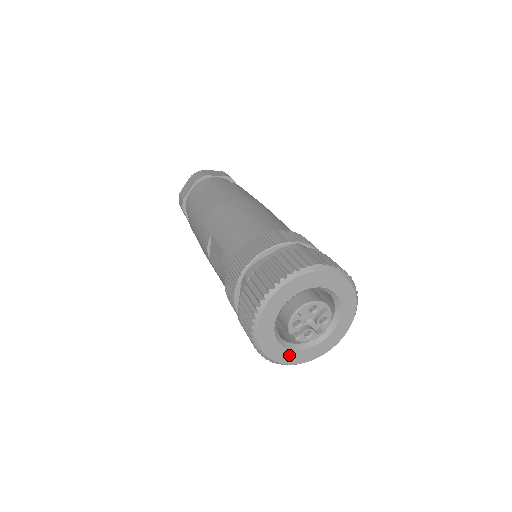
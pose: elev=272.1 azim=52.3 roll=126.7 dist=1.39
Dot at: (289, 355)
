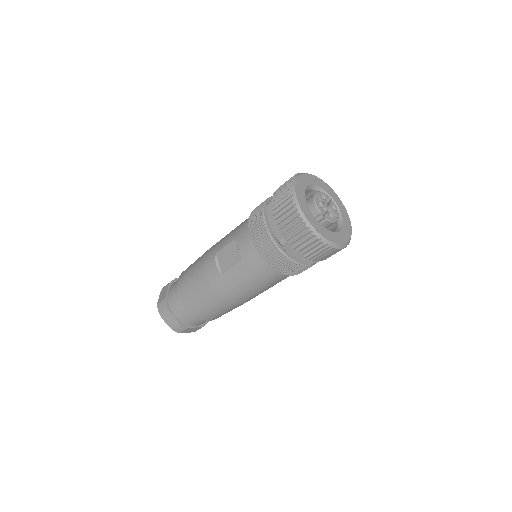
Dot at: (329, 234)
